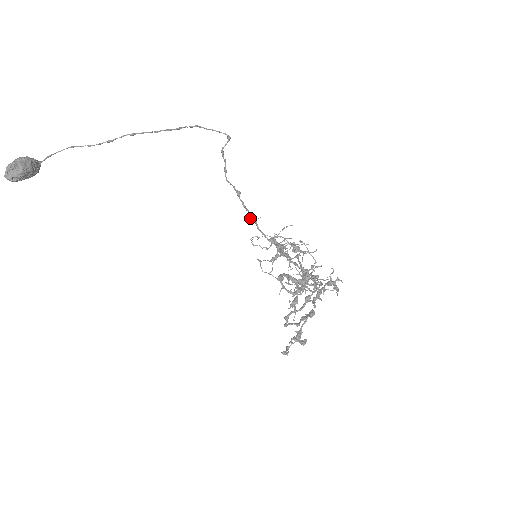
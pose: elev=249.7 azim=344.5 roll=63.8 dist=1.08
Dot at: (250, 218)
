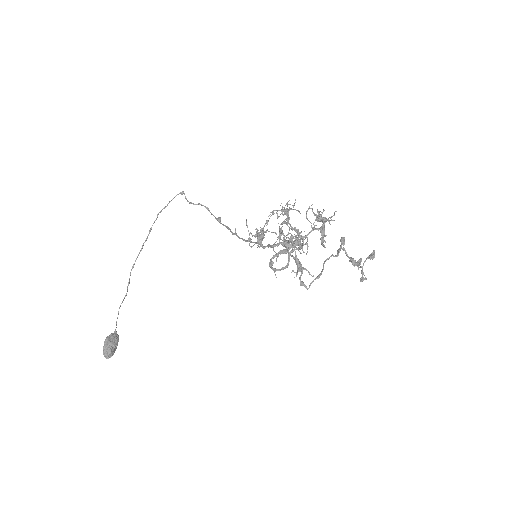
Dot at: (232, 234)
